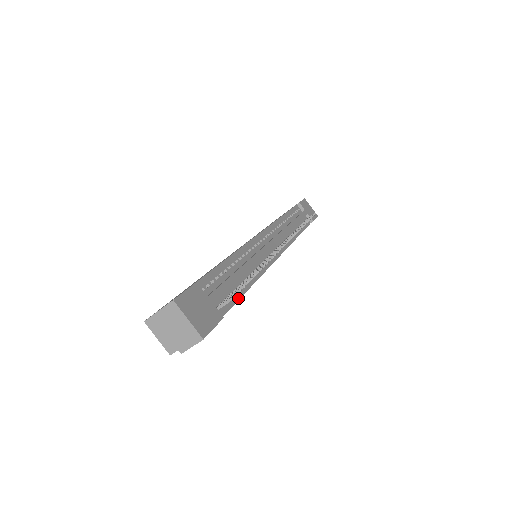
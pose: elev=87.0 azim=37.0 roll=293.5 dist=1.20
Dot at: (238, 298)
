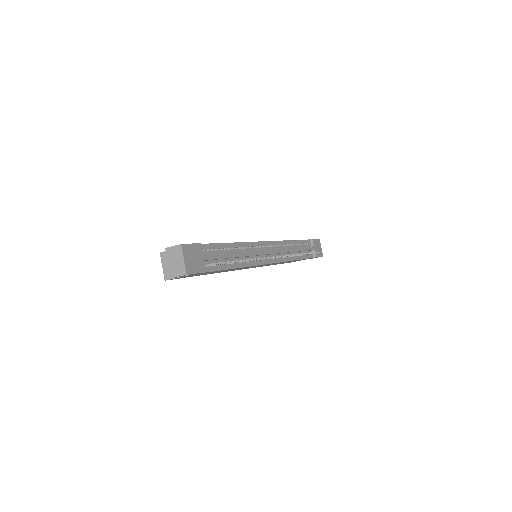
Dot at: (223, 269)
